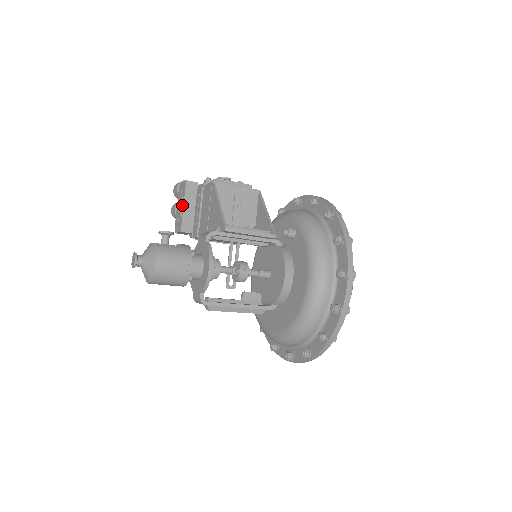
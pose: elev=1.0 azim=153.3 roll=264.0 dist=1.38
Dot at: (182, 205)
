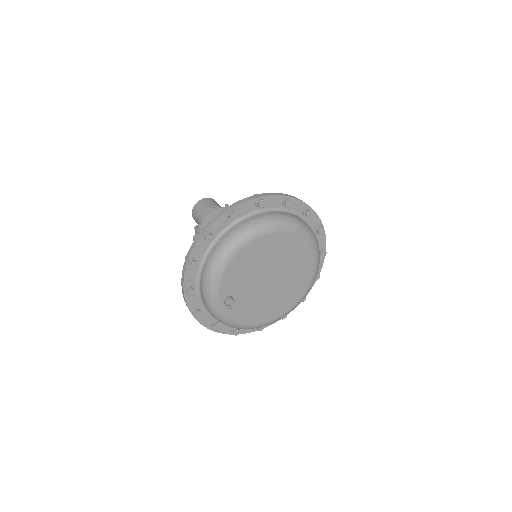
Dot at: occluded
